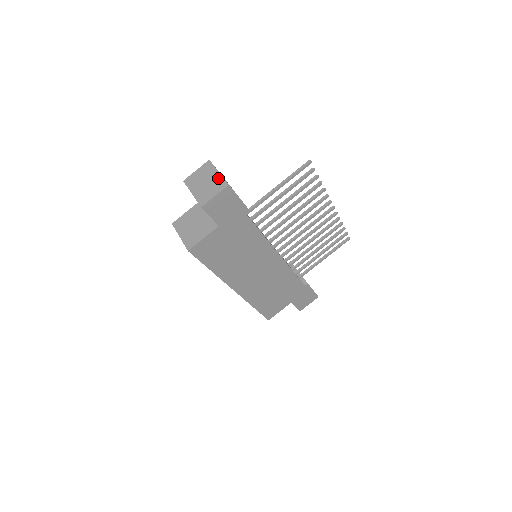
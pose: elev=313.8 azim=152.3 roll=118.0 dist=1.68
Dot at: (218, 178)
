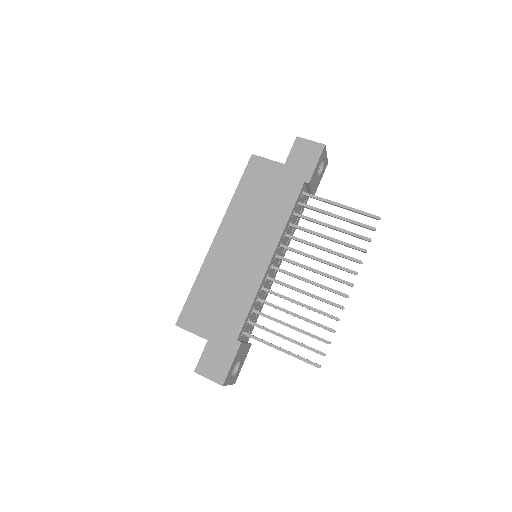
Dot at: occluded
